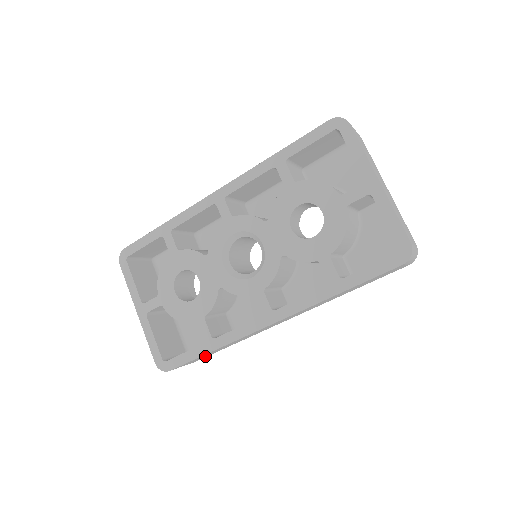
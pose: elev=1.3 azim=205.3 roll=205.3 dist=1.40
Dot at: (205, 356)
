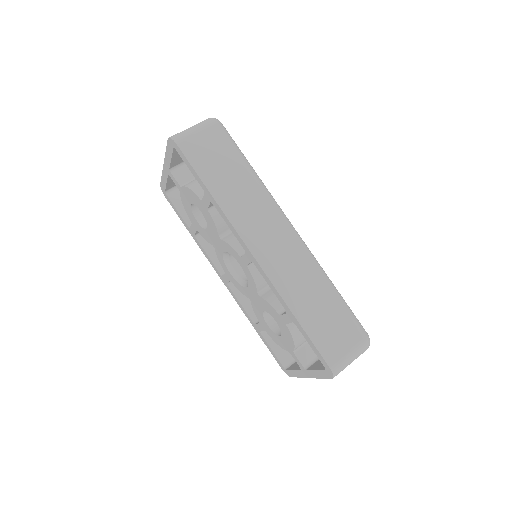
Dot at: occluded
